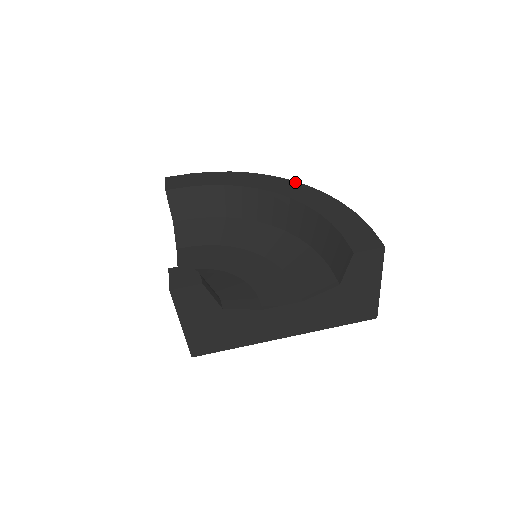
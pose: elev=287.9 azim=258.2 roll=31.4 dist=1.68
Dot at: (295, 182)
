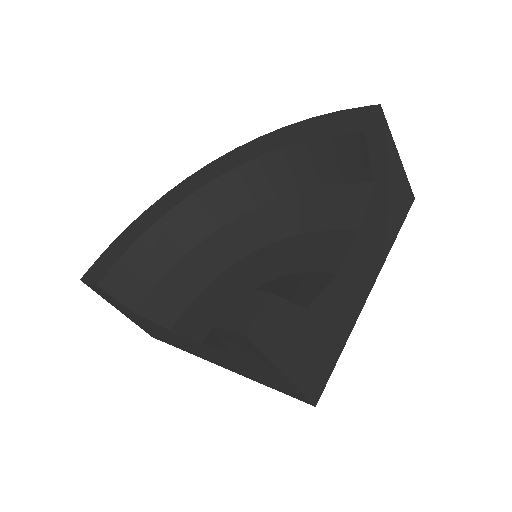
Dot at: (220, 158)
